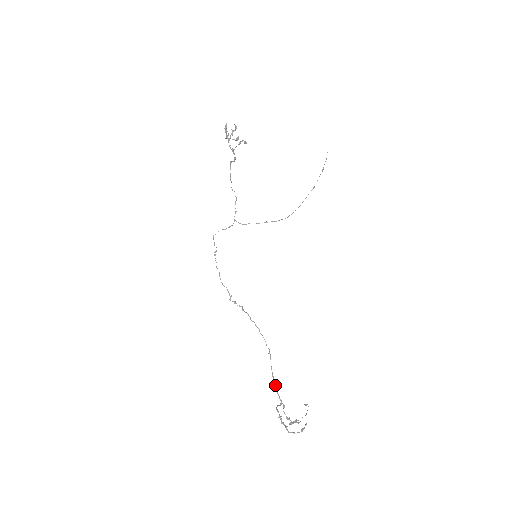
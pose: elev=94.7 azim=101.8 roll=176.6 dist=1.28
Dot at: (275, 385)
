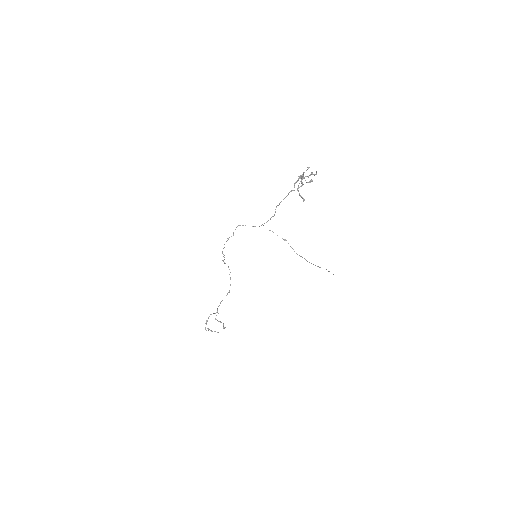
Dot at: occluded
